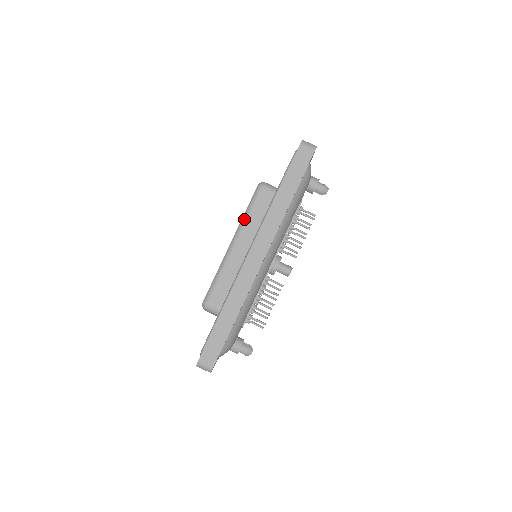
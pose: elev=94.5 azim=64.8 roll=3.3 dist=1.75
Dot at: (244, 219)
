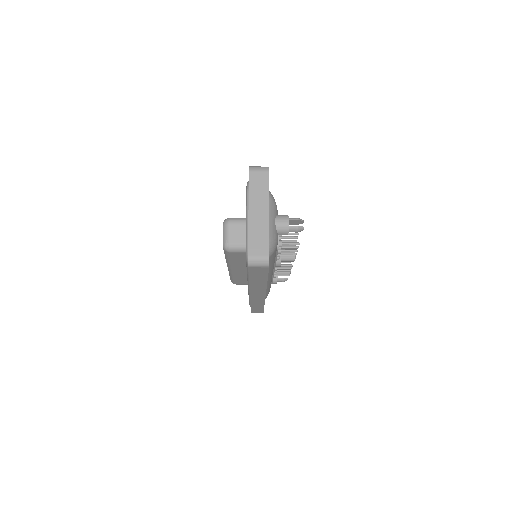
Dot at: (228, 263)
